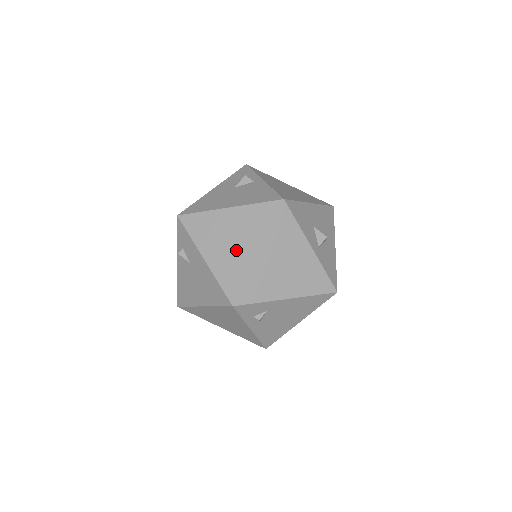
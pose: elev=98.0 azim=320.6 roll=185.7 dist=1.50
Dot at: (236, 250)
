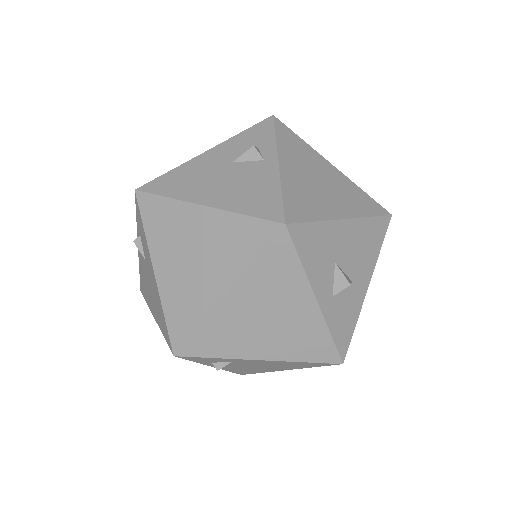
Dot at: (197, 277)
